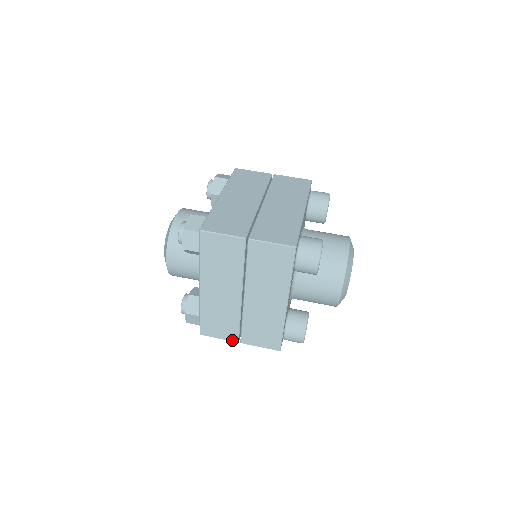
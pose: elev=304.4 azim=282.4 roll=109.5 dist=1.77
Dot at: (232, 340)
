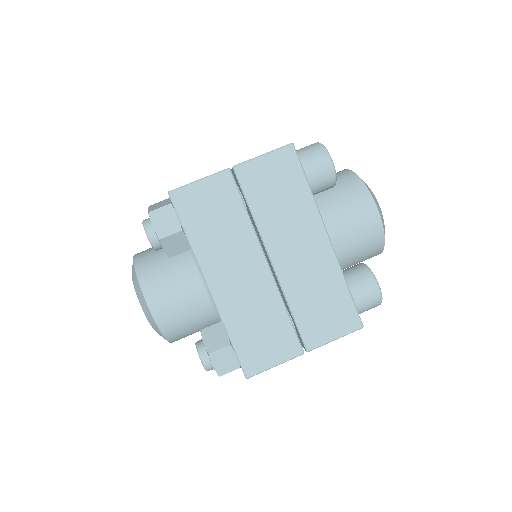
Dot at: (294, 355)
